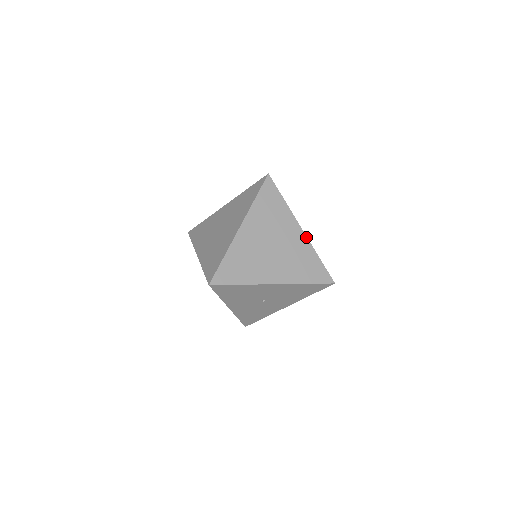
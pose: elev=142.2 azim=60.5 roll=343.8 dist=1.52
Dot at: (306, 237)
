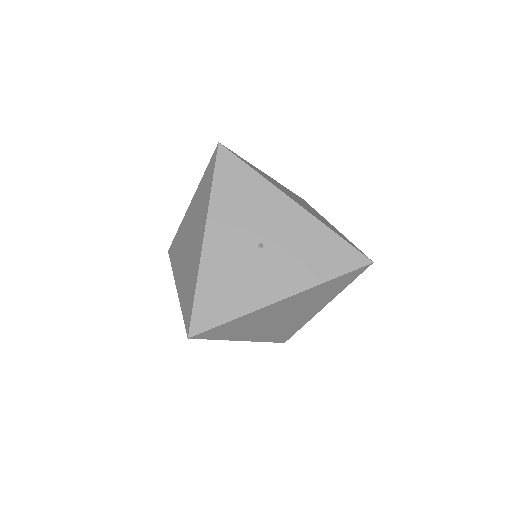
Dot at: (337, 230)
